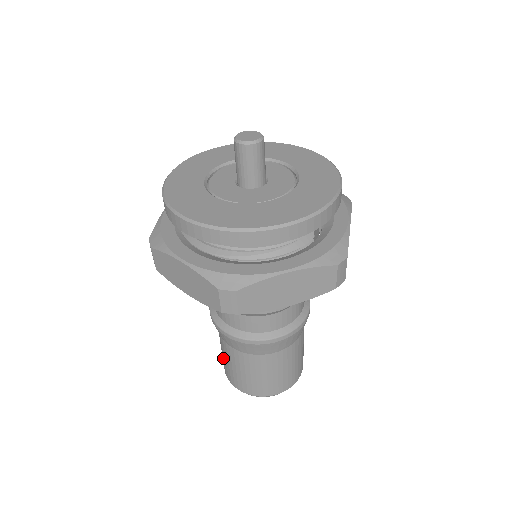
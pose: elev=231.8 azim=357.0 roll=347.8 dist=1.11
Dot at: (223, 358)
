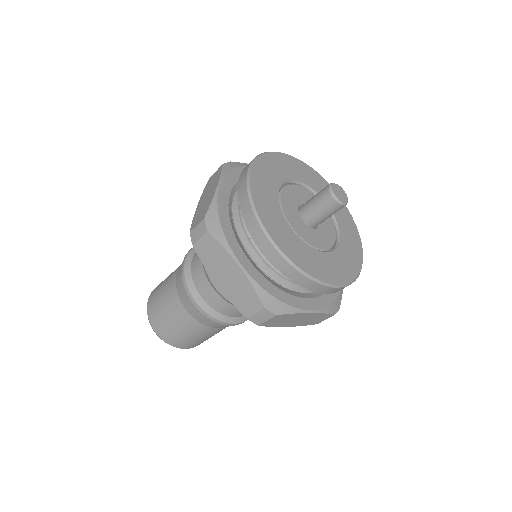
Dot at: (159, 306)
